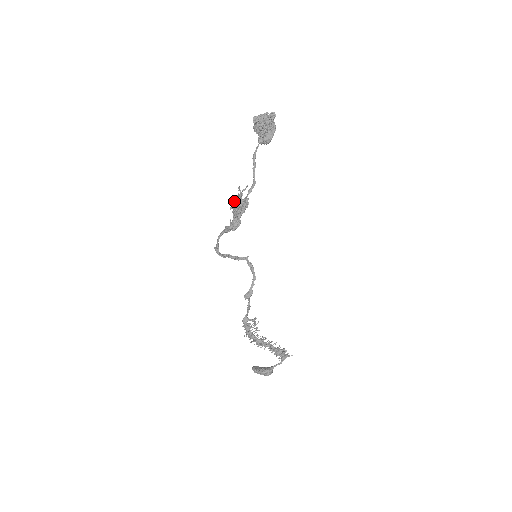
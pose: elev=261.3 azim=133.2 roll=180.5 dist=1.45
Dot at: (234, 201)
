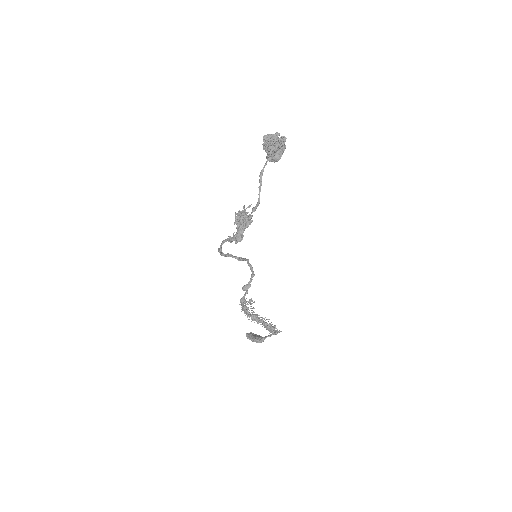
Dot at: (238, 220)
